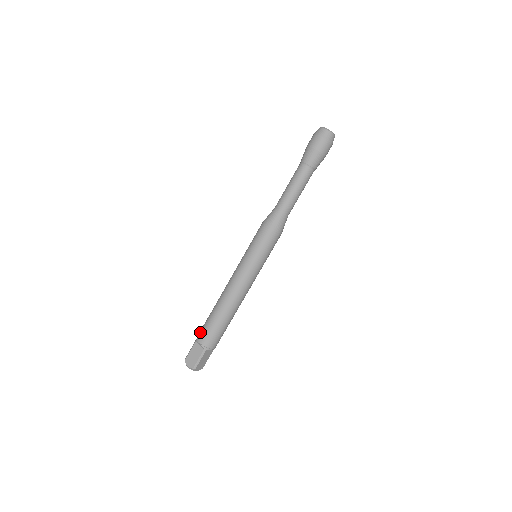
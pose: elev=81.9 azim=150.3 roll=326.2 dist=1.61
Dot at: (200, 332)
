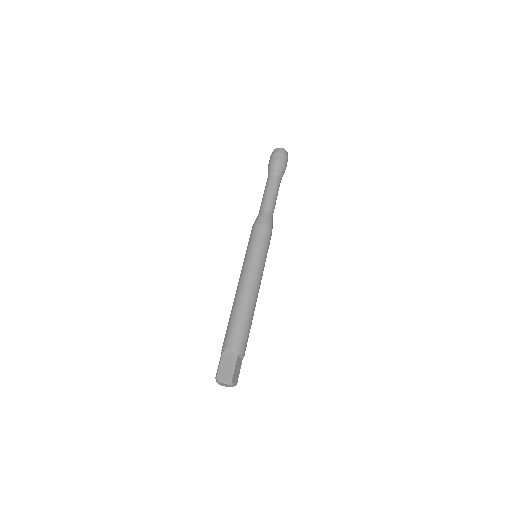
Dot at: (225, 341)
